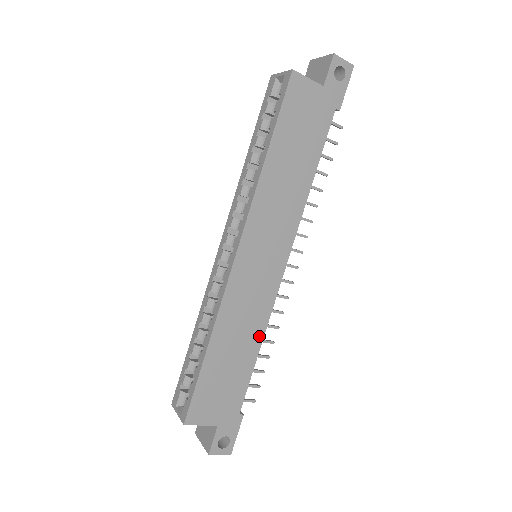
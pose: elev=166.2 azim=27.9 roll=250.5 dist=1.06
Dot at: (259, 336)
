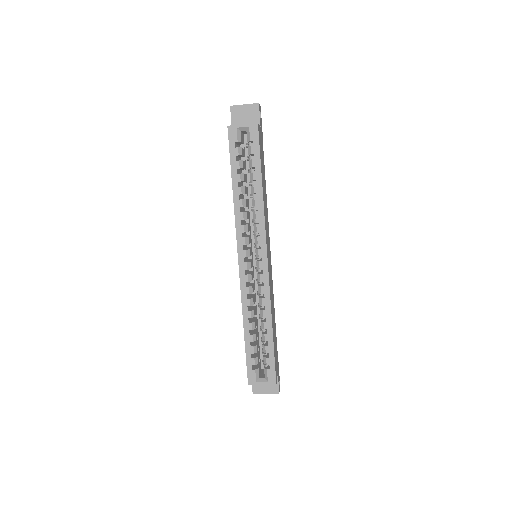
Dot at: occluded
